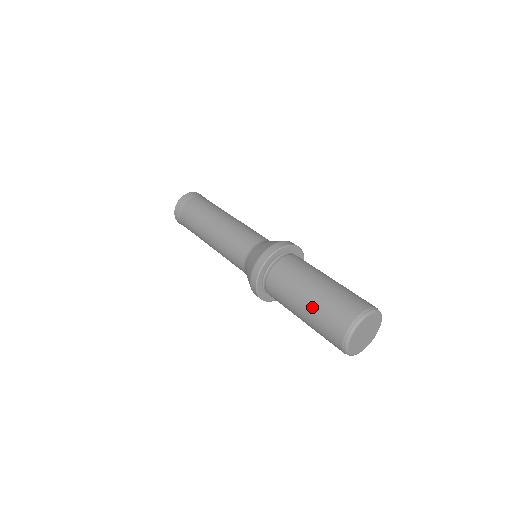
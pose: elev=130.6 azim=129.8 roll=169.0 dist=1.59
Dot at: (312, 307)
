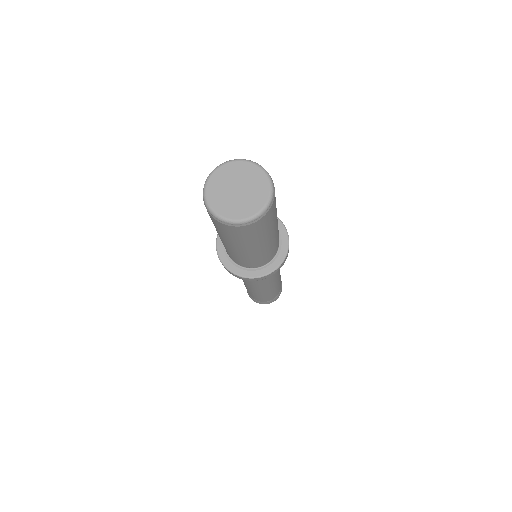
Dot at: occluded
